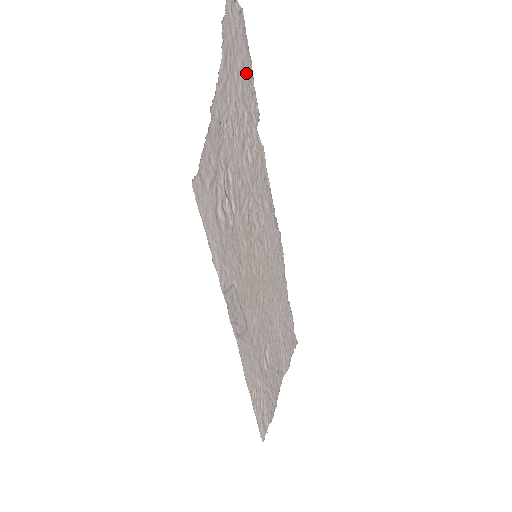
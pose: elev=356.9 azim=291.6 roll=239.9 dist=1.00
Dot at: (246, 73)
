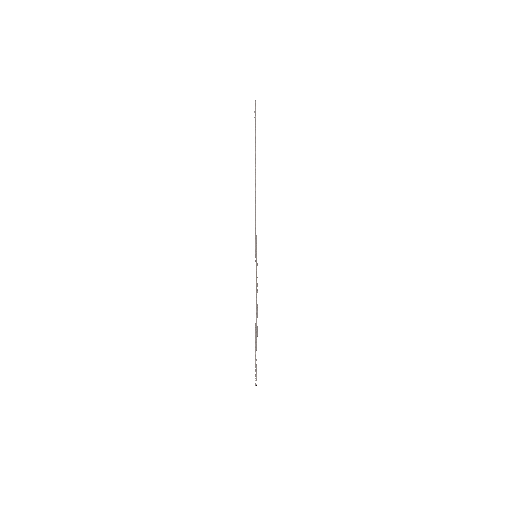
Dot at: occluded
